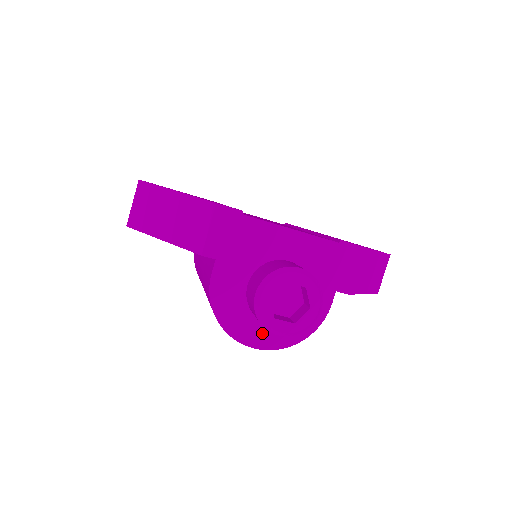
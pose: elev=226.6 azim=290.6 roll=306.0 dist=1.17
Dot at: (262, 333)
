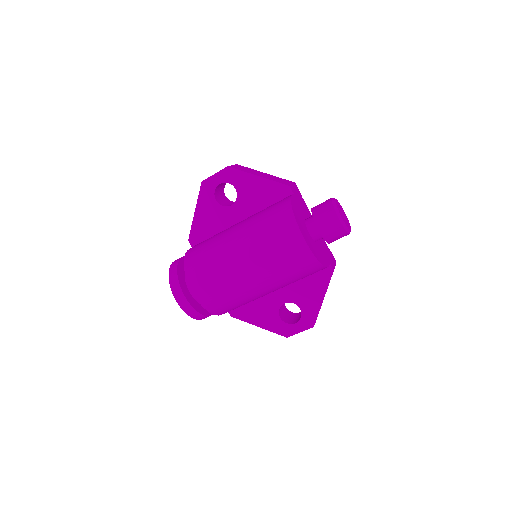
Dot at: (307, 238)
